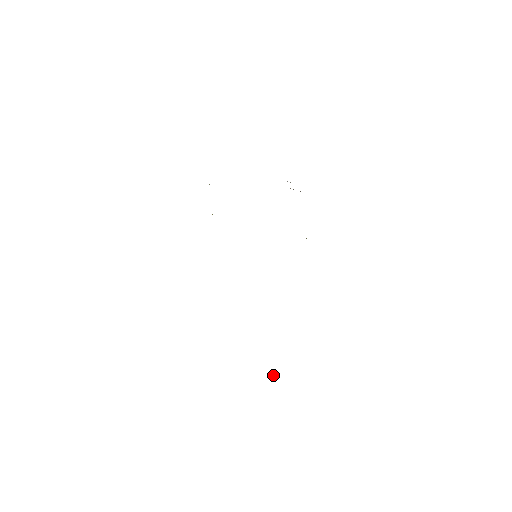
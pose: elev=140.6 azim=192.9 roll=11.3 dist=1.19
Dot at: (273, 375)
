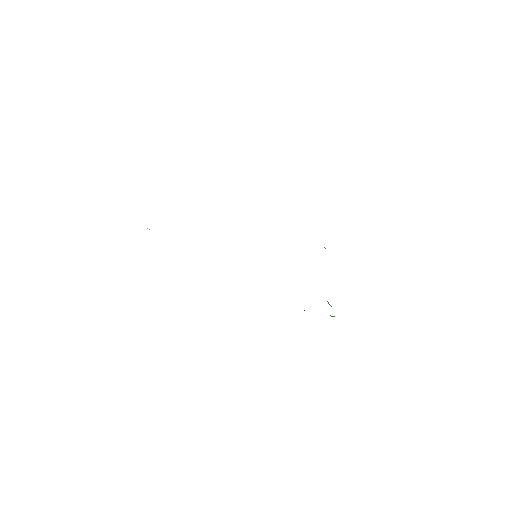
Dot at: occluded
